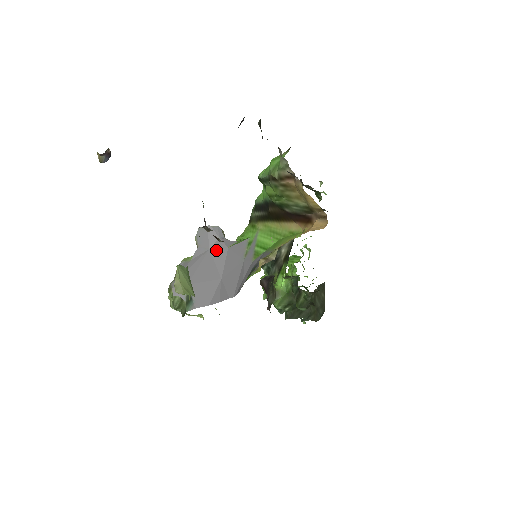
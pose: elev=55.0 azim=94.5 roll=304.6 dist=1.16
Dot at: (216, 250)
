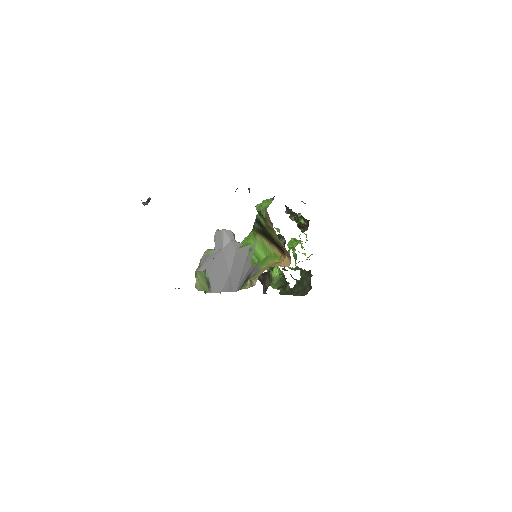
Dot at: (227, 250)
